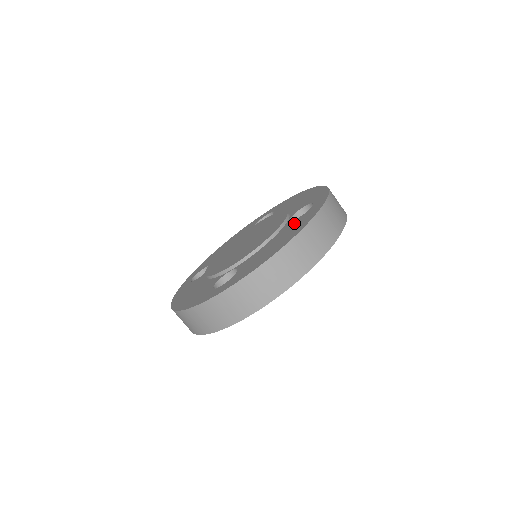
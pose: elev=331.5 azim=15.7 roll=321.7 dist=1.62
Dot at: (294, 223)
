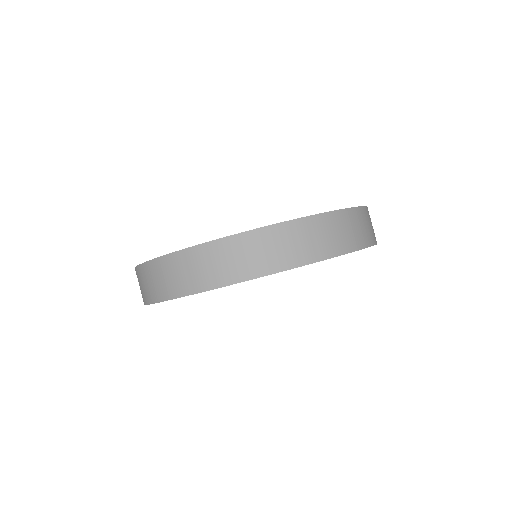
Dot at: occluded
